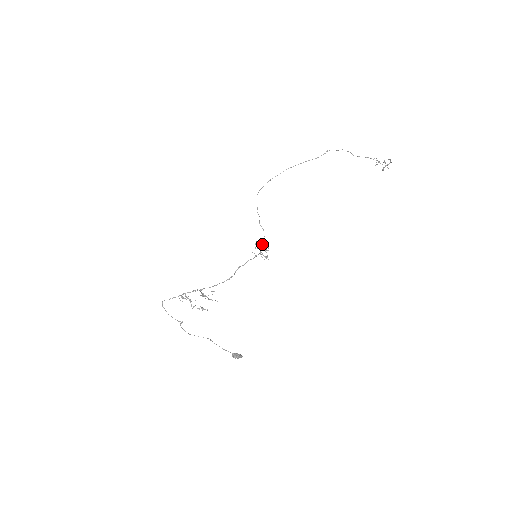
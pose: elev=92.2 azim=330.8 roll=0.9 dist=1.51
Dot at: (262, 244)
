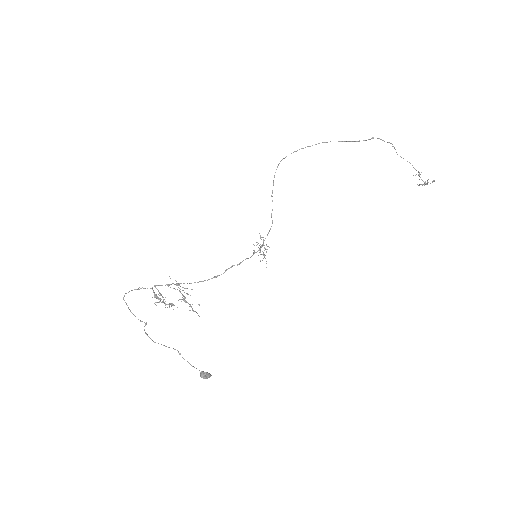
Dot at: occluded
